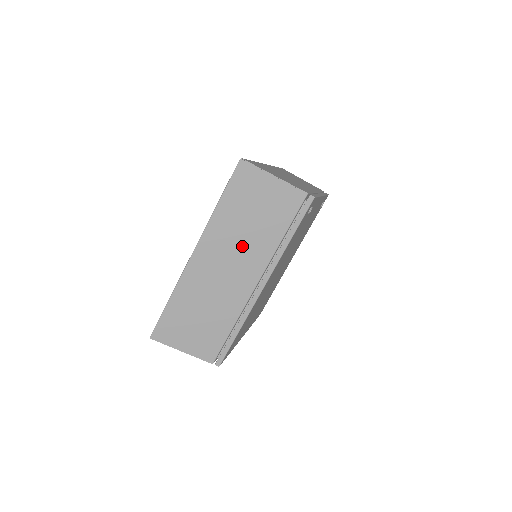
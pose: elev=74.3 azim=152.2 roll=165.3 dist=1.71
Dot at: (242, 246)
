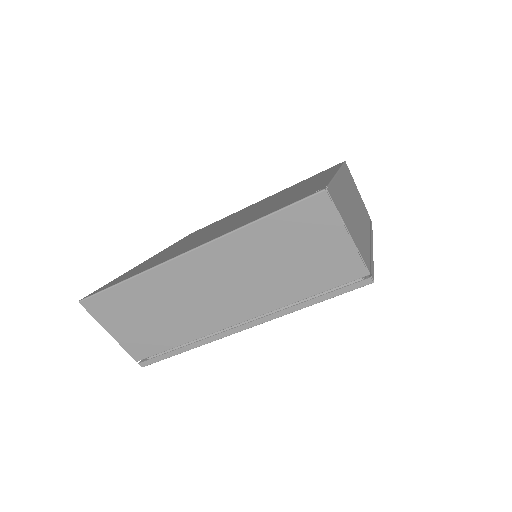
Dot at: (253, 279)
